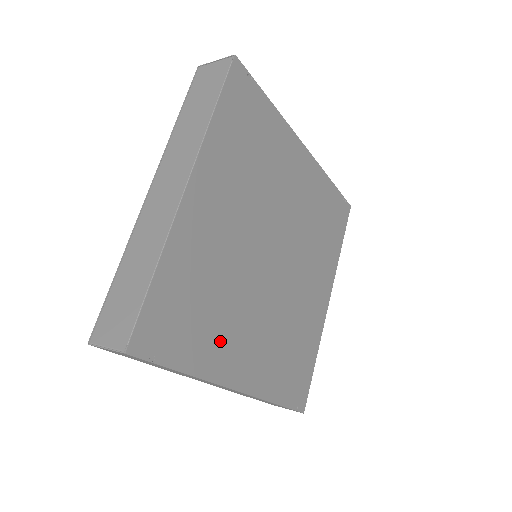
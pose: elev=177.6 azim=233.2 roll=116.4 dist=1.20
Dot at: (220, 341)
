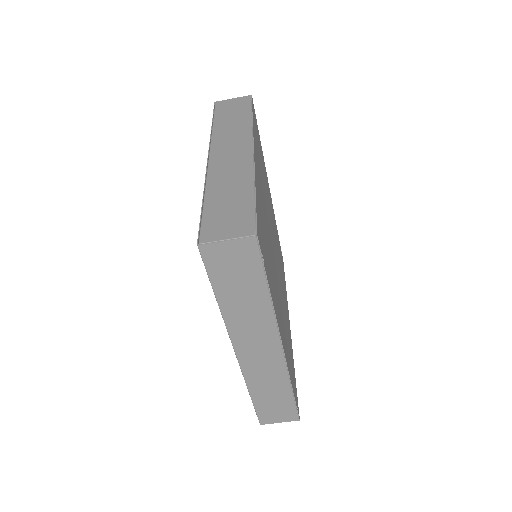
Dot at: (274, 289)
